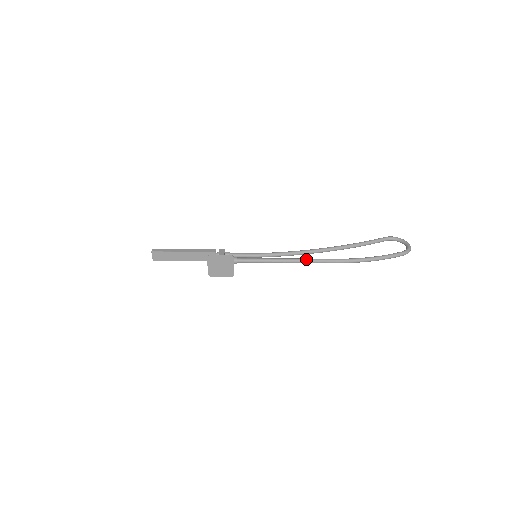
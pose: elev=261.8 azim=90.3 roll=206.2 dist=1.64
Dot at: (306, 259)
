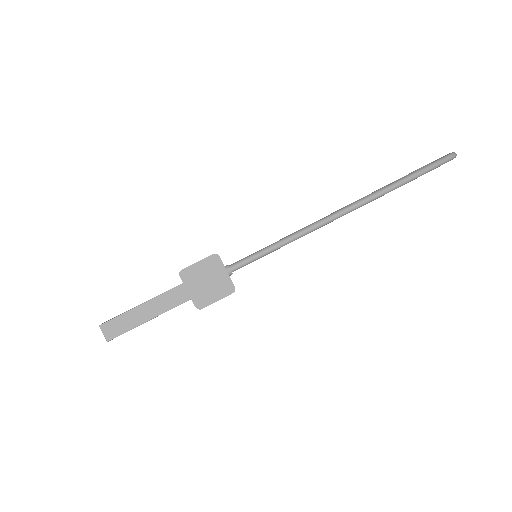
Dot at: (326, 216)
